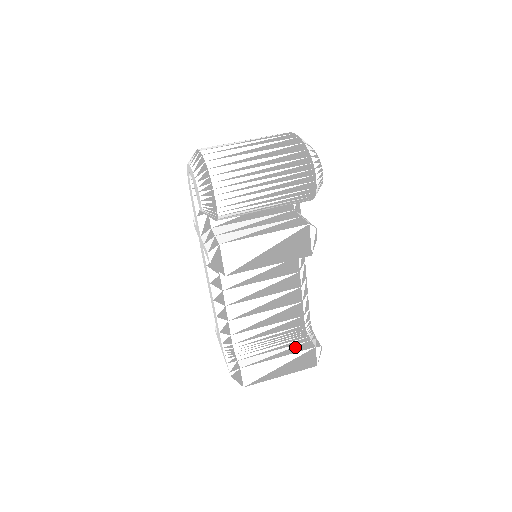
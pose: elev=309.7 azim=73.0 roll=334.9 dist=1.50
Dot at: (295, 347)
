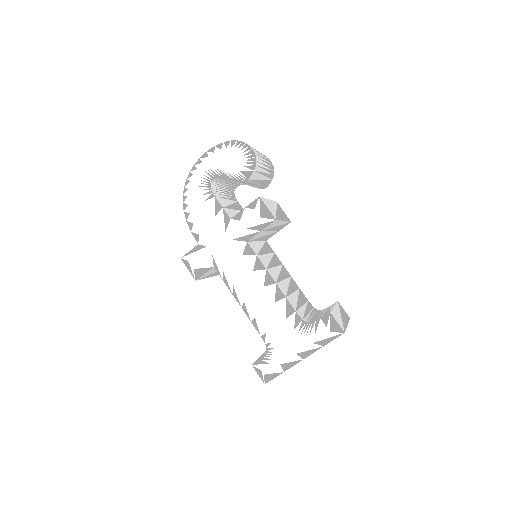
Dot at: occluded
